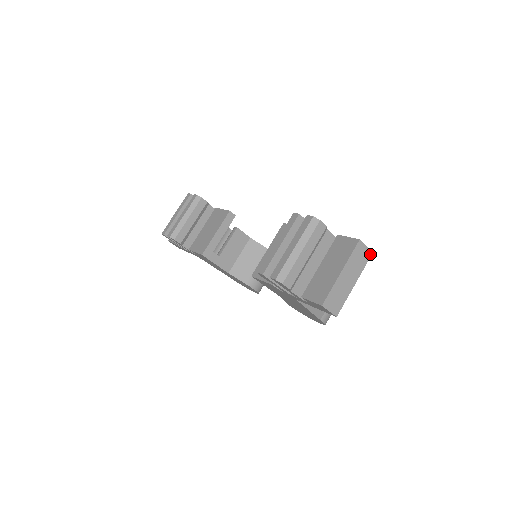
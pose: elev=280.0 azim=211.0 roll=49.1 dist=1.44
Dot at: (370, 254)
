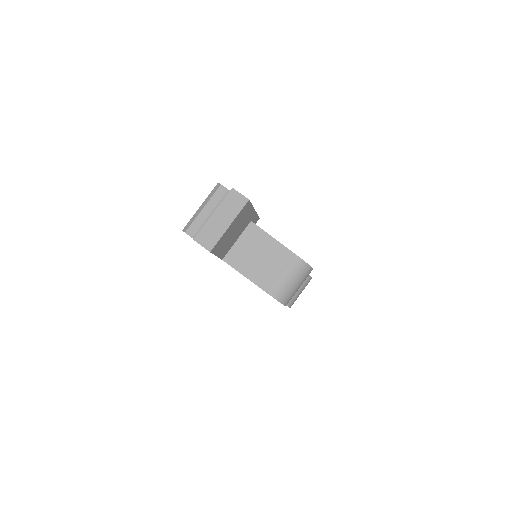
Dot at: (246, 201)
